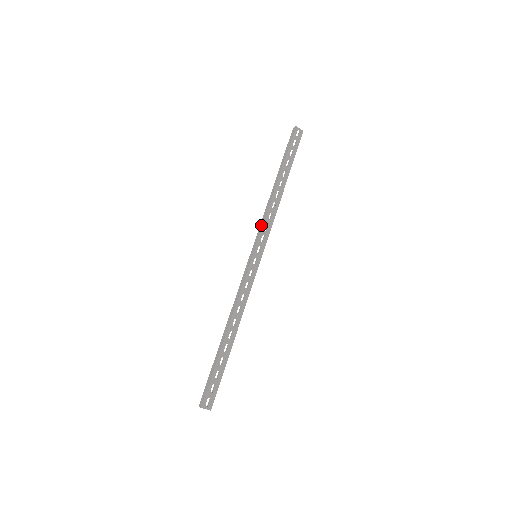
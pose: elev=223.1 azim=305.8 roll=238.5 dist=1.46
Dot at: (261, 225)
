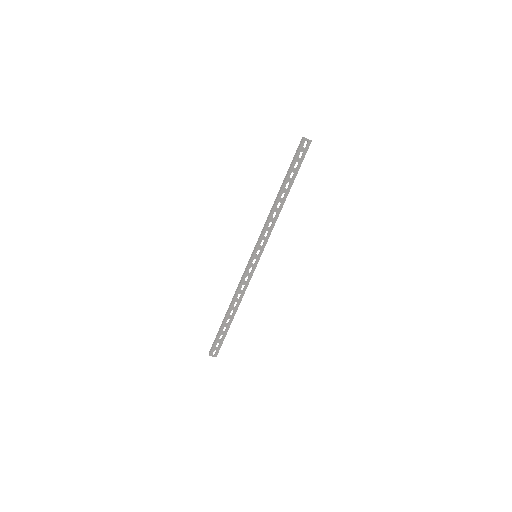
Dot at: (262, 231)
